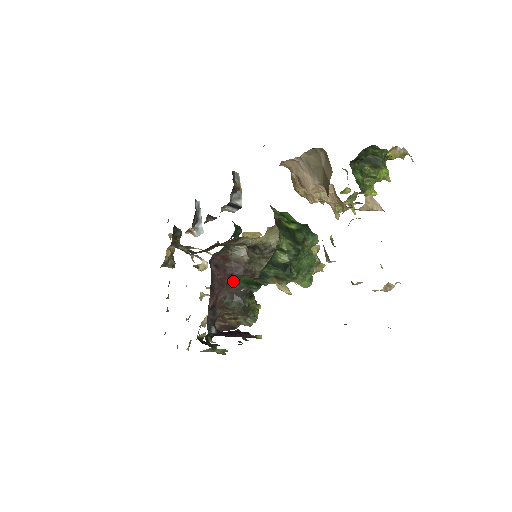
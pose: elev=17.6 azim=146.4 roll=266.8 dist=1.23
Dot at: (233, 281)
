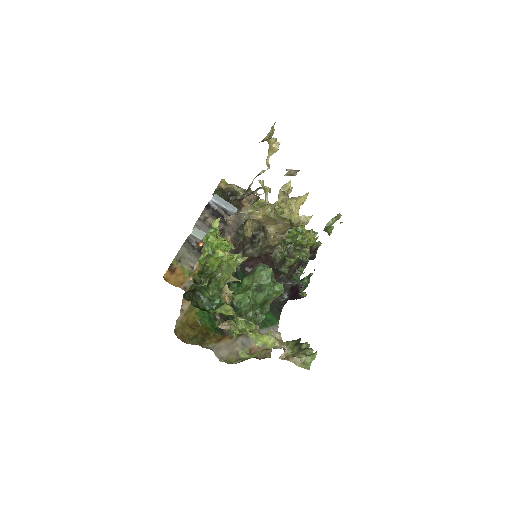
Dot at: occluded
